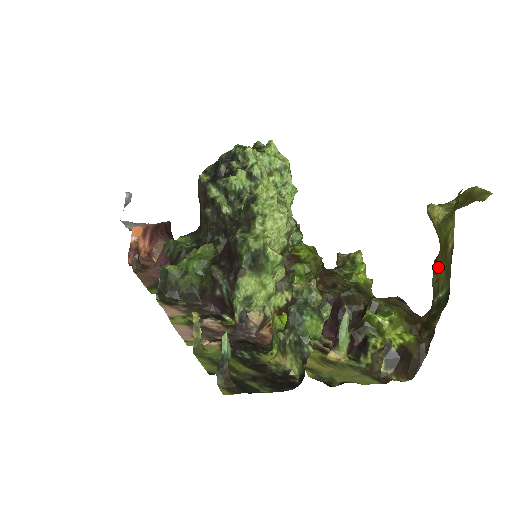
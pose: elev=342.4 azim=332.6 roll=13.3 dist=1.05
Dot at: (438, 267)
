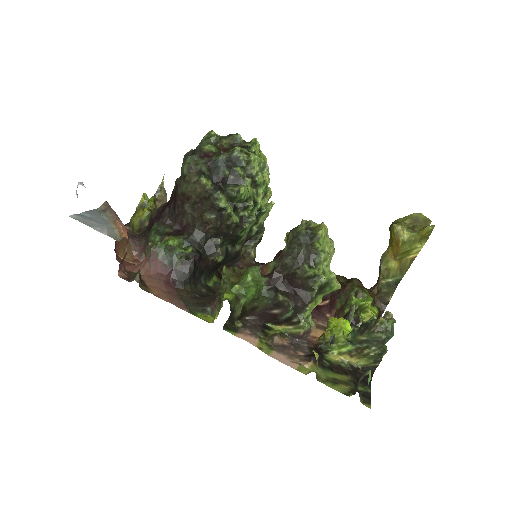
Dot at: (388, 261)
